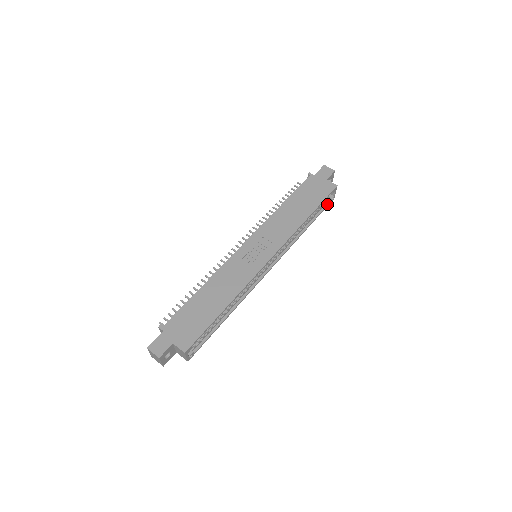
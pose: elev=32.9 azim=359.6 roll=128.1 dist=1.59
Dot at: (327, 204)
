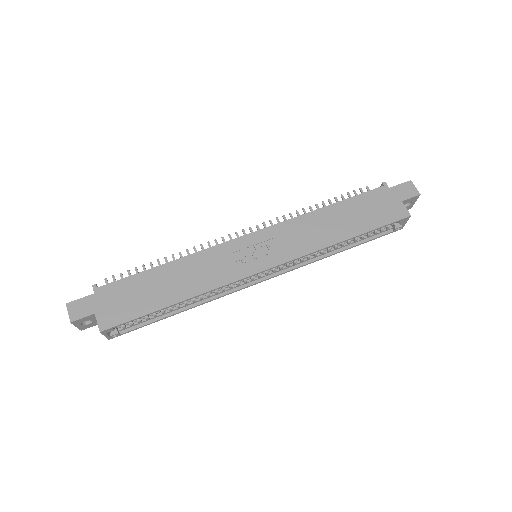
Dot at: (387, 232)
